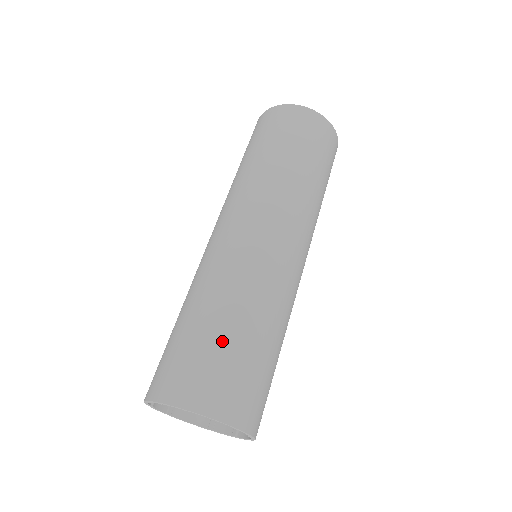
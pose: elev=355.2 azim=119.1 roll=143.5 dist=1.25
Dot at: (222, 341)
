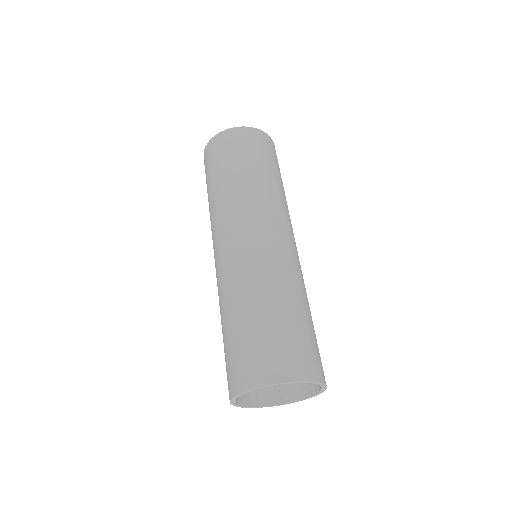
Dot at: (303, 325)
